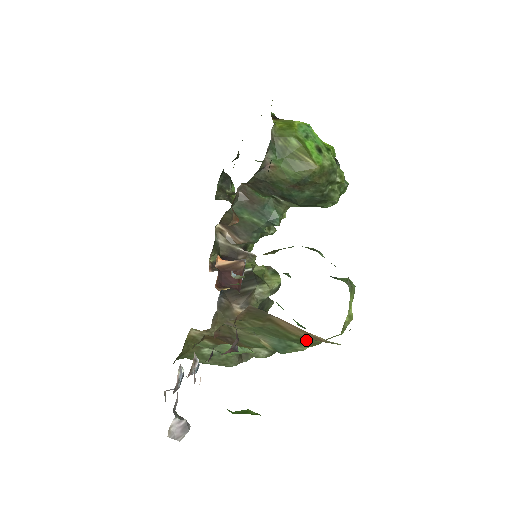
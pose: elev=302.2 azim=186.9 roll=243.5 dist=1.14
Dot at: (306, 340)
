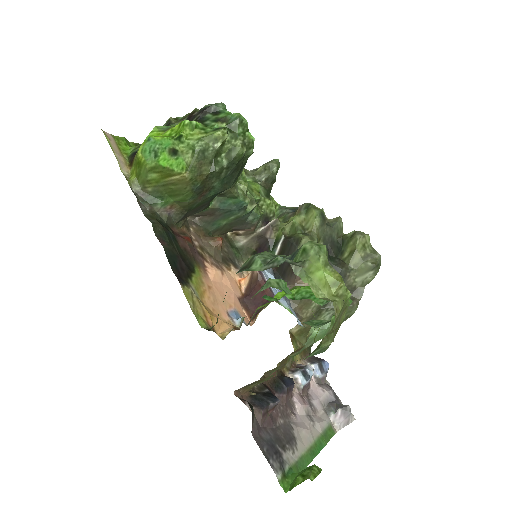
Dot at: (313, 351)
